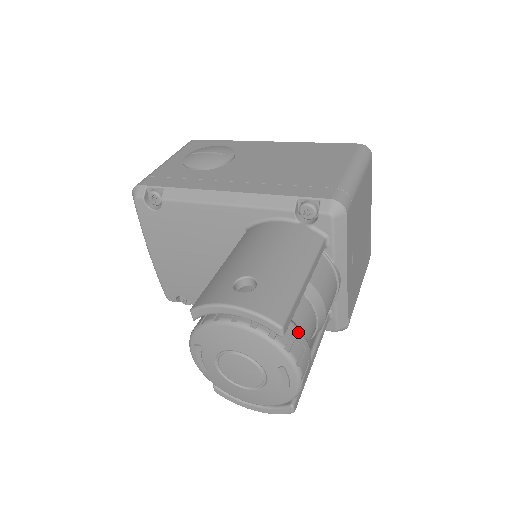
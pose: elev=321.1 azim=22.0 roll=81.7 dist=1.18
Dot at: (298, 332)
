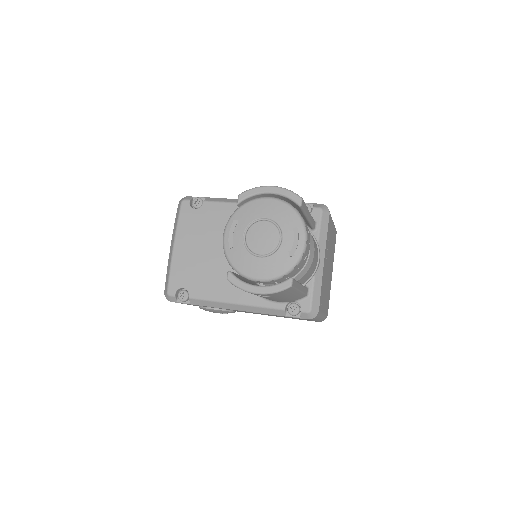
Dot at: (305, 222)
